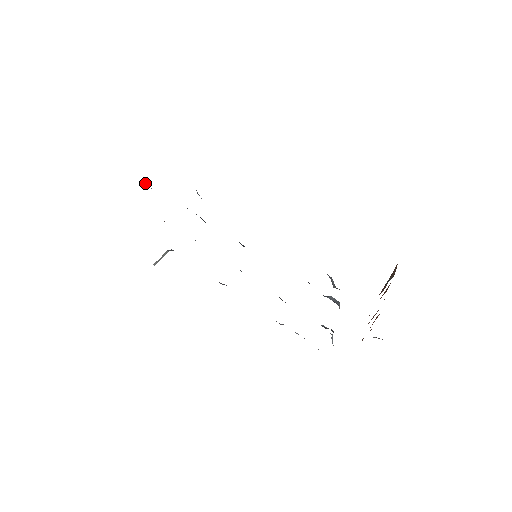
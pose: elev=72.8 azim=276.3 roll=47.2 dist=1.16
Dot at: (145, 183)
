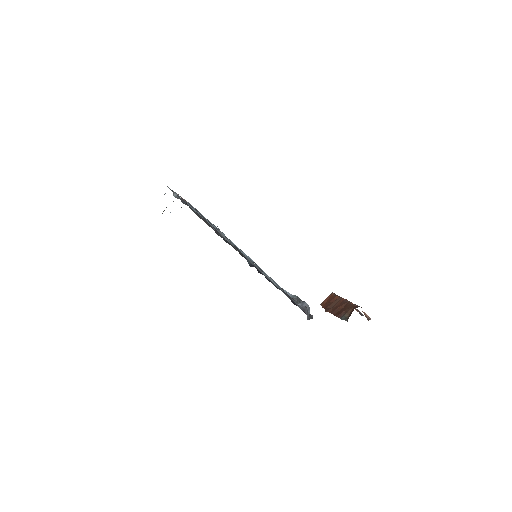
Dot at: occluded
